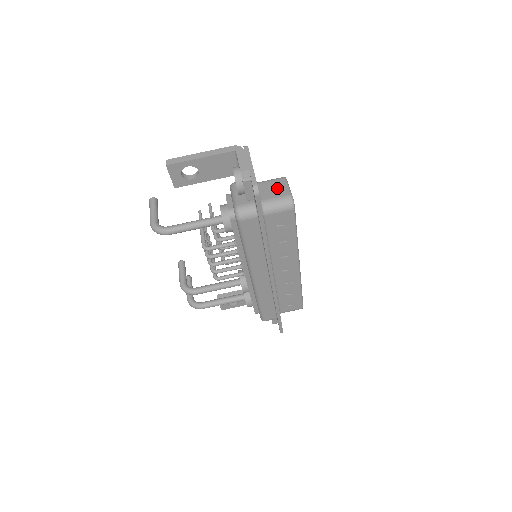
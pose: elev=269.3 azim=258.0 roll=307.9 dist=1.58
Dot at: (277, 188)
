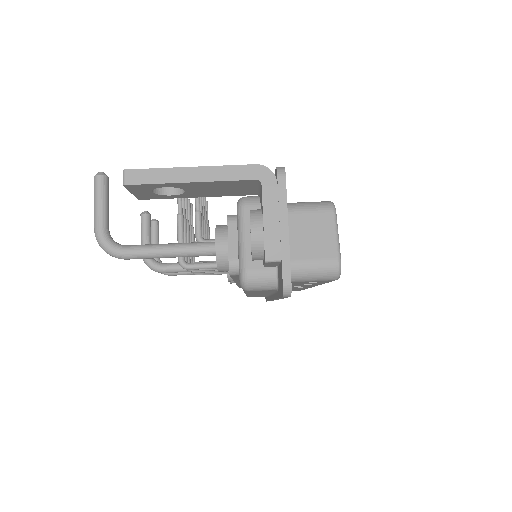
Dot at: (318, 236)
